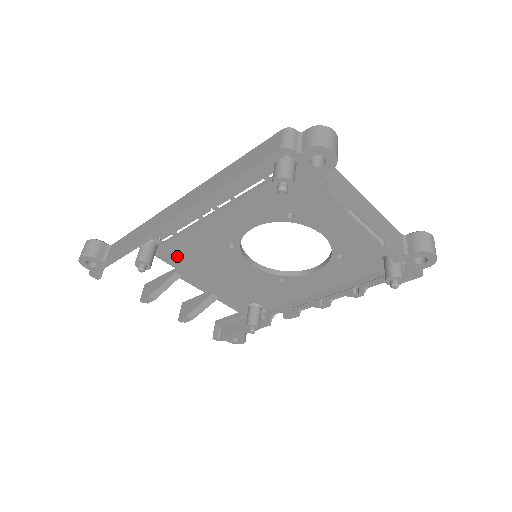
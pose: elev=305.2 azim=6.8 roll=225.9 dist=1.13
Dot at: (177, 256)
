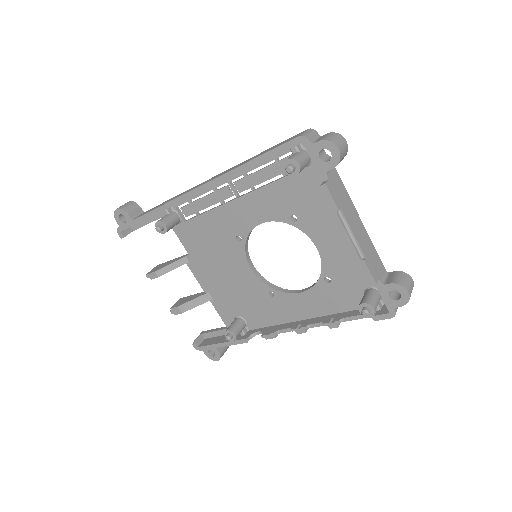
Dot at: (192, 238)
